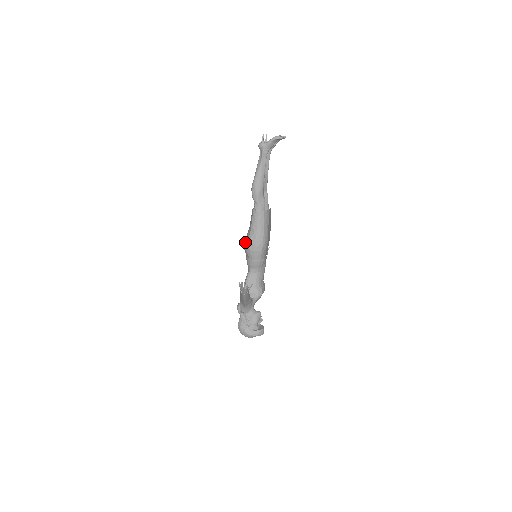
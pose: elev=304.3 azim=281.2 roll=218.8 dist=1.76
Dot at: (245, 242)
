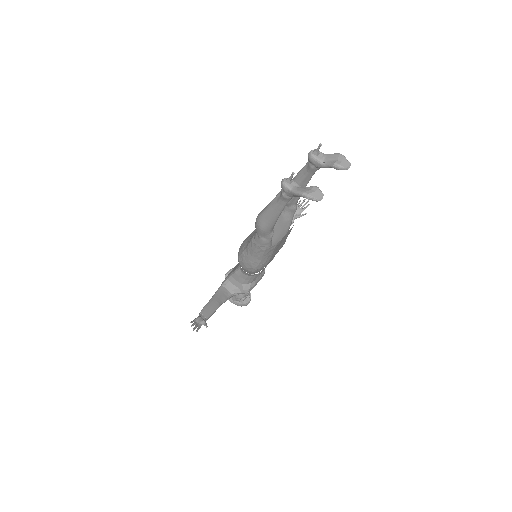
Dot at: (240, 248)
